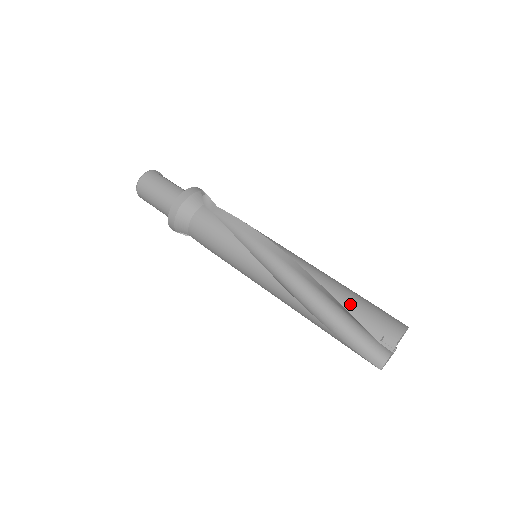
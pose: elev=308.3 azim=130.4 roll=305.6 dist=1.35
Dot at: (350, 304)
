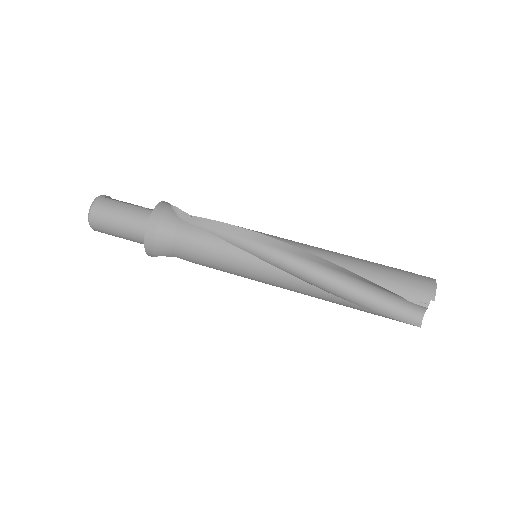
Dot at: (377, 277)
